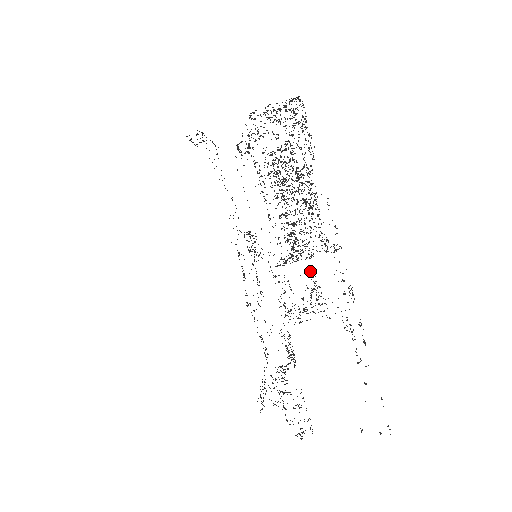
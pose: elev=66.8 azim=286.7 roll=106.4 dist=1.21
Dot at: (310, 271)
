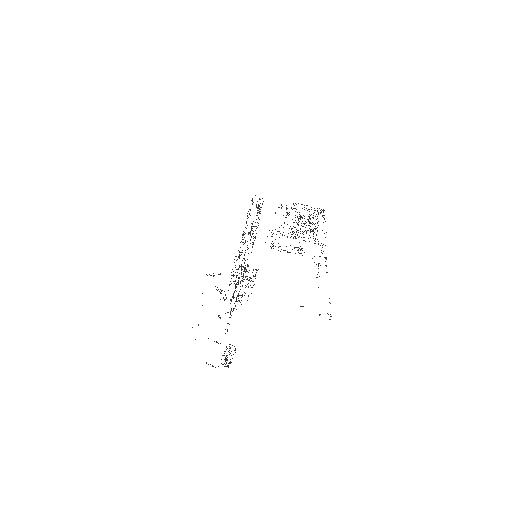
Dot at: occluded
